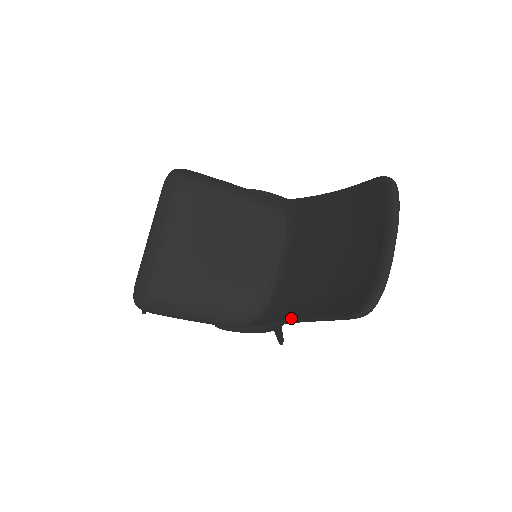
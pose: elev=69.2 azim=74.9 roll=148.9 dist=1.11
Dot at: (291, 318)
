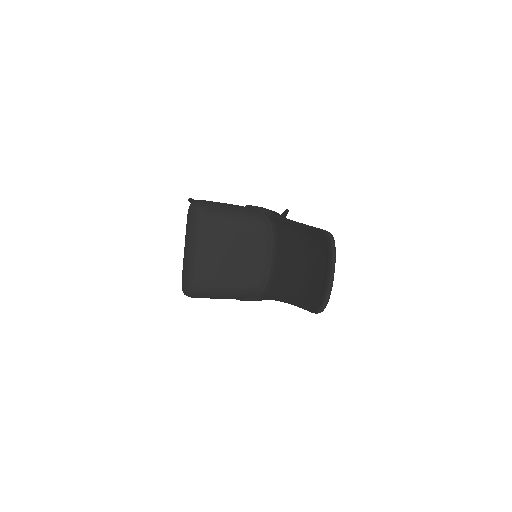
Dot at: (282, 300)
